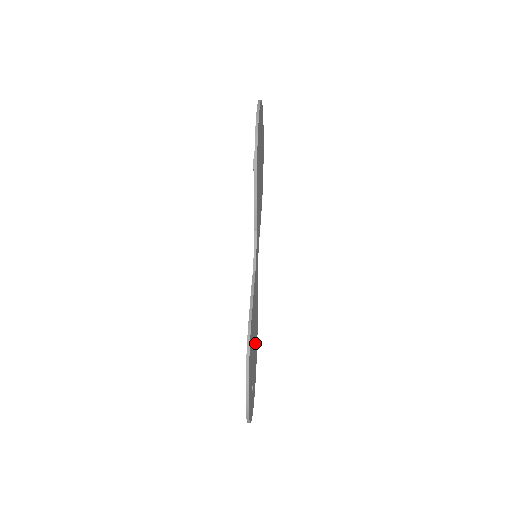
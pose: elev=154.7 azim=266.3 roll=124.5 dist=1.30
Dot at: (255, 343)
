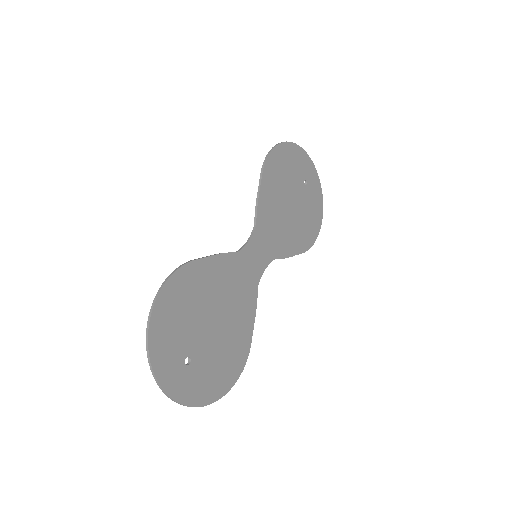
Dot at: (226, 340)
